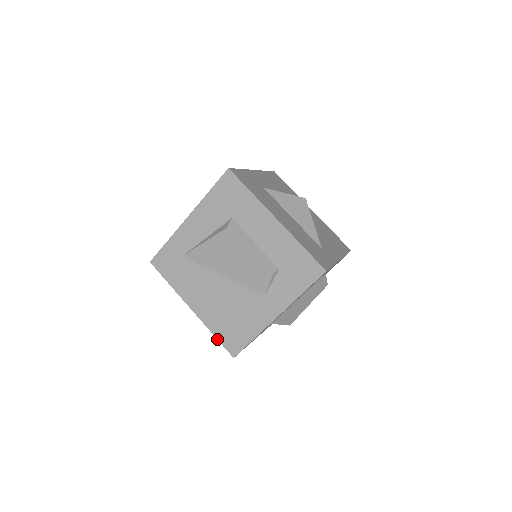
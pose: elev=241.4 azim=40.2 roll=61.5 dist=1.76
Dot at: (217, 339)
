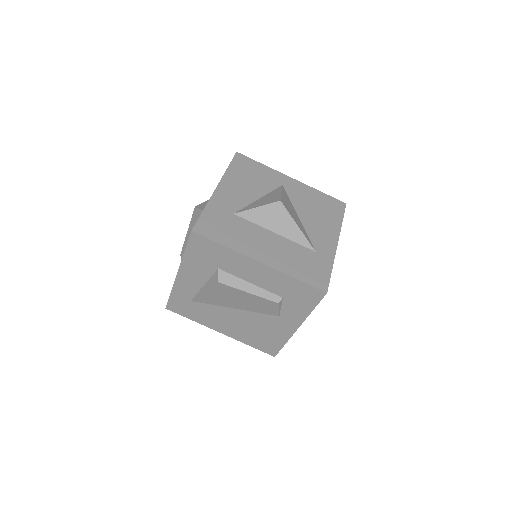
Dot at: occluded
